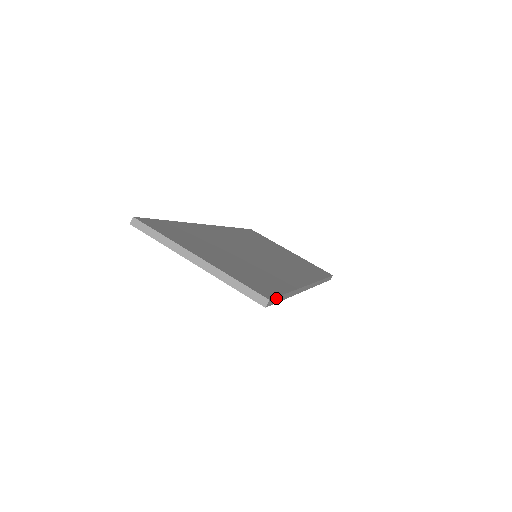
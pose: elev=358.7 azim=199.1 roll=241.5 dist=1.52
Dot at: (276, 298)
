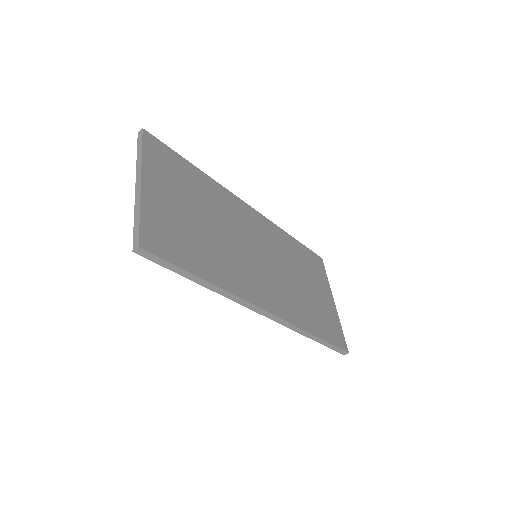
Dot at: (161, 259)
